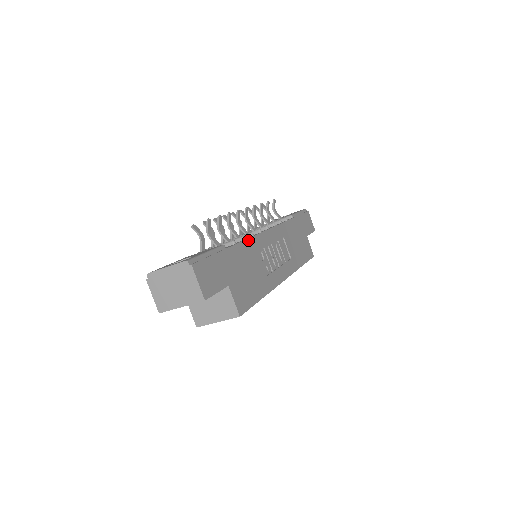
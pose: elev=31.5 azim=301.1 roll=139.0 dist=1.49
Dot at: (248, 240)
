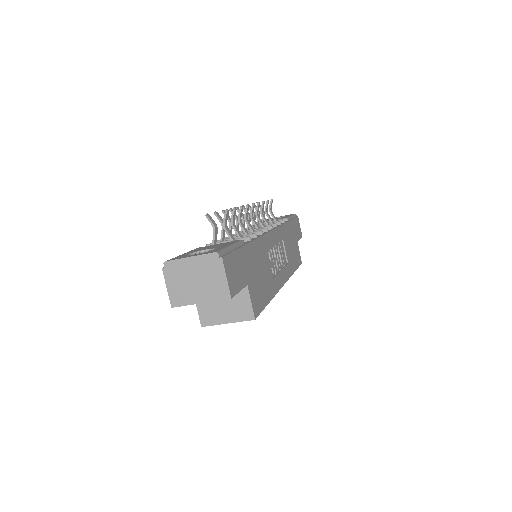
Dot at: (260, 238)
